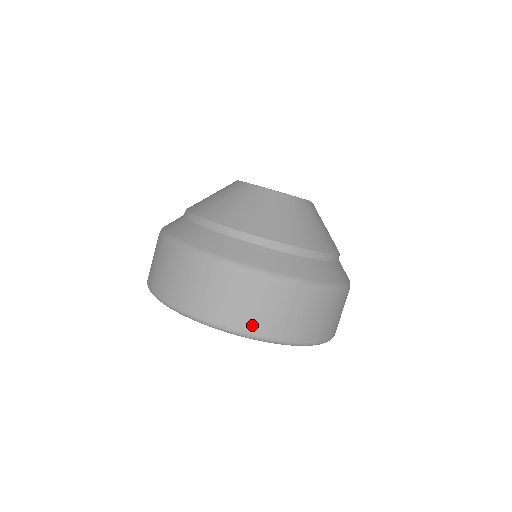
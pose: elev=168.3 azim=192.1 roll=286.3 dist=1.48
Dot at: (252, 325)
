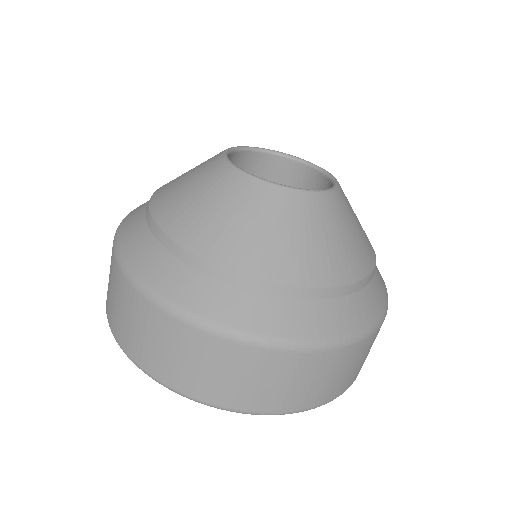
Dot at: (277, 404)
